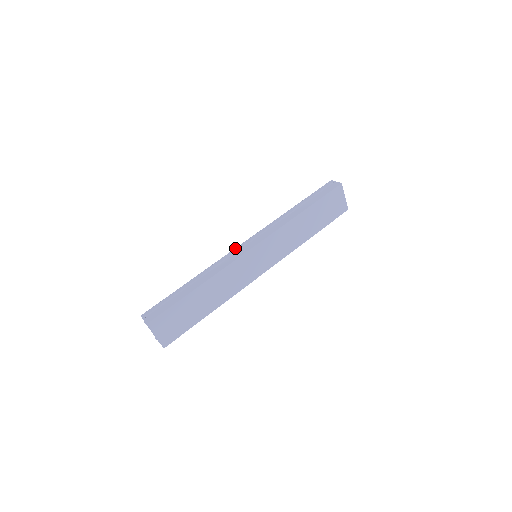
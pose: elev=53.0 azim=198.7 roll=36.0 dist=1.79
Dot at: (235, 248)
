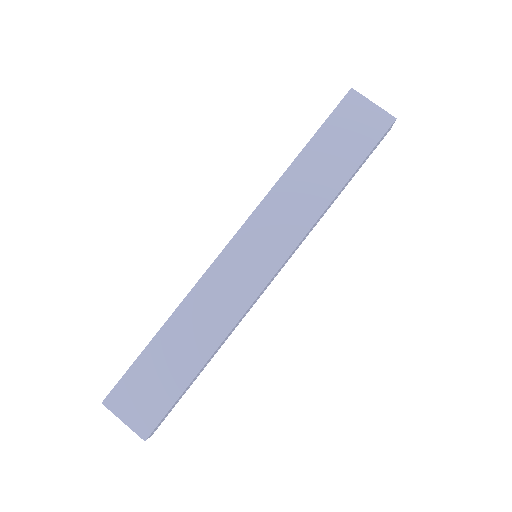
Dot at: occluded
